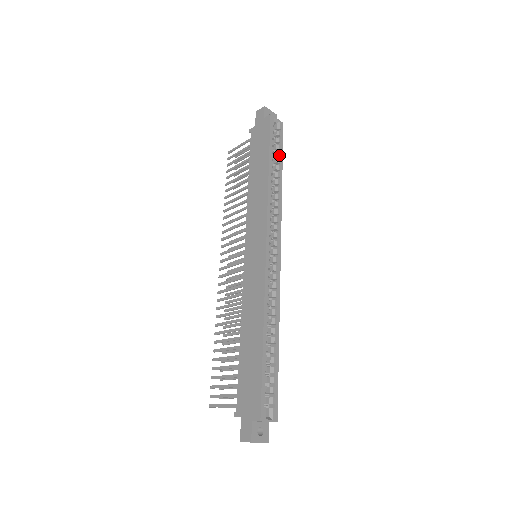
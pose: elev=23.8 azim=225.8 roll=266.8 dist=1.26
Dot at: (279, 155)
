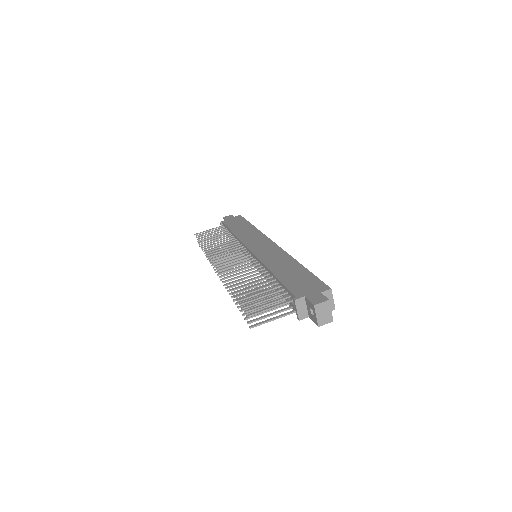
Dot at: occluded
